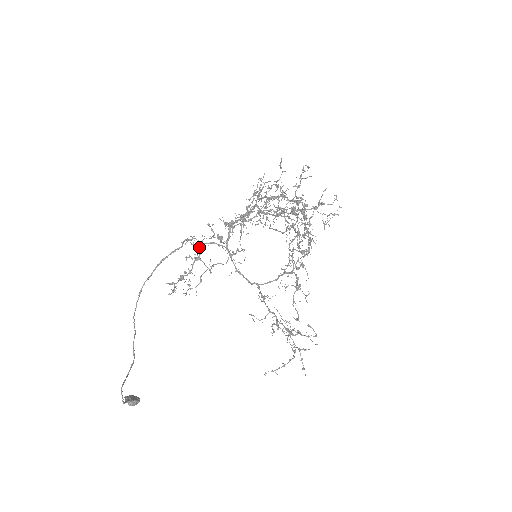
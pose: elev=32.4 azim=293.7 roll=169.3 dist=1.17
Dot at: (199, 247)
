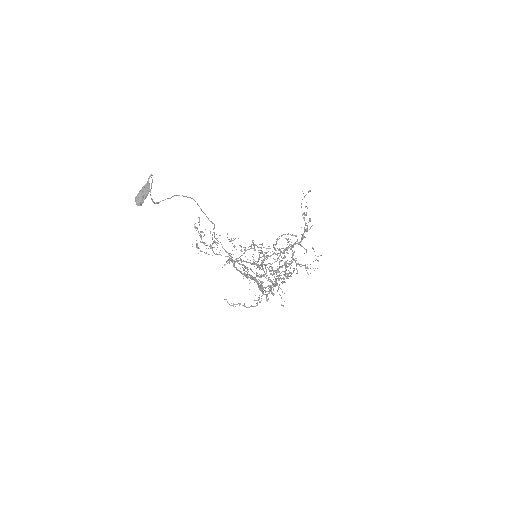
Dot at: (218, 243)
